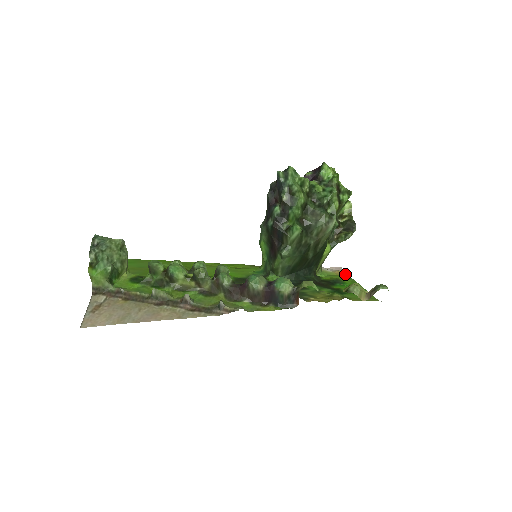
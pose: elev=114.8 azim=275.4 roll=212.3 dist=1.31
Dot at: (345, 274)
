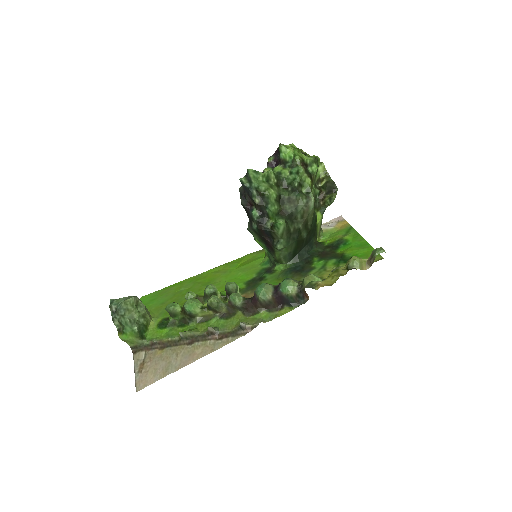
Dot at: (346, 224)
